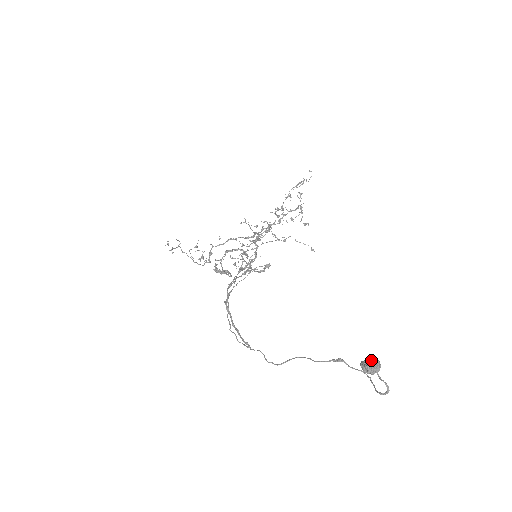
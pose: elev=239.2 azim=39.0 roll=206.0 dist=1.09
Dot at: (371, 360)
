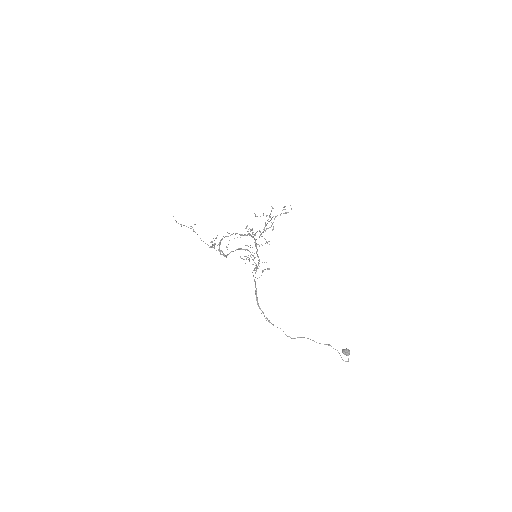
Dot at: (349, 351)
